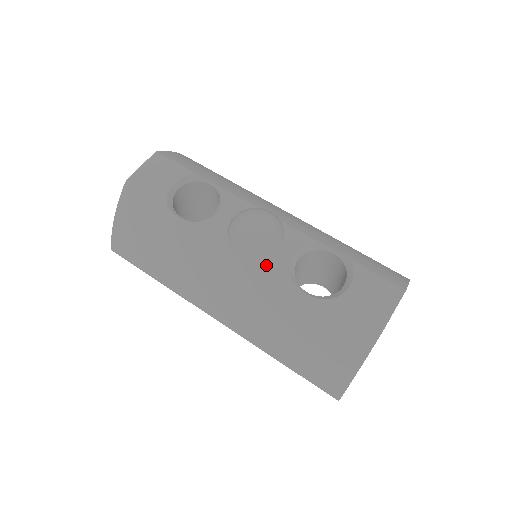
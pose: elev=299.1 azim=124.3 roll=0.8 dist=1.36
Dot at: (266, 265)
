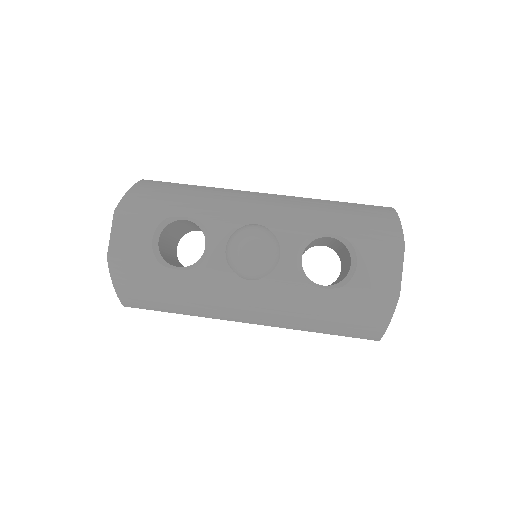
Dot at: (278, 279)
